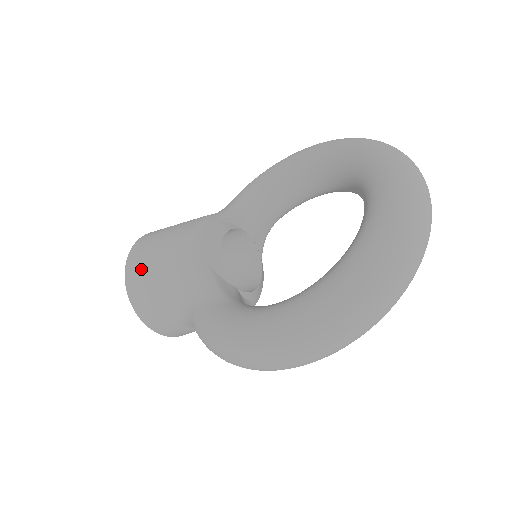
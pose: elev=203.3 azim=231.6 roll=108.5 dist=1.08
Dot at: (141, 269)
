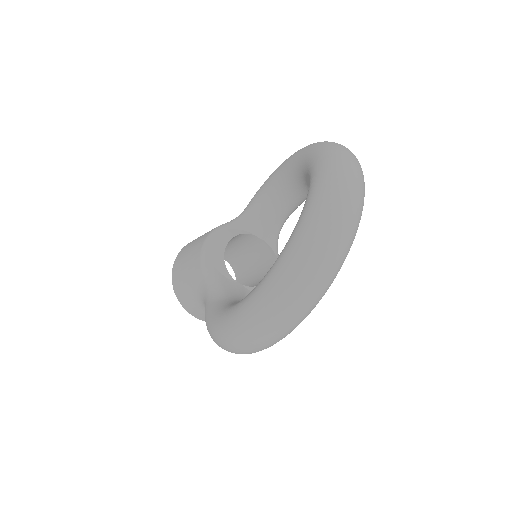
Dot at: (179, 273)
